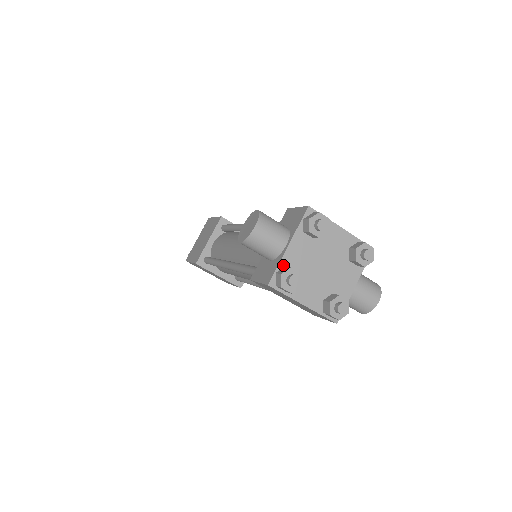
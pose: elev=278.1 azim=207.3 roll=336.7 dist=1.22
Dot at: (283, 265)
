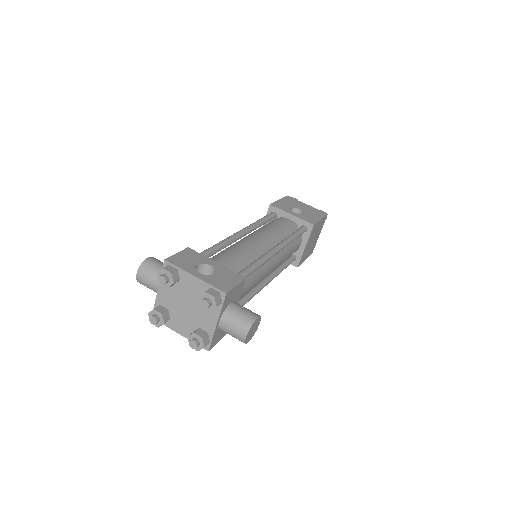
Dot at: (158, 304)
